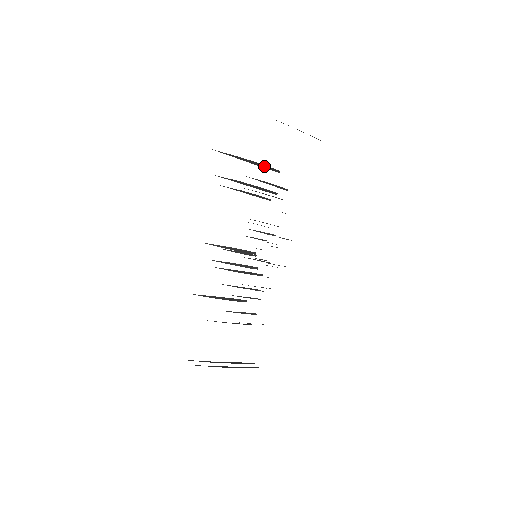
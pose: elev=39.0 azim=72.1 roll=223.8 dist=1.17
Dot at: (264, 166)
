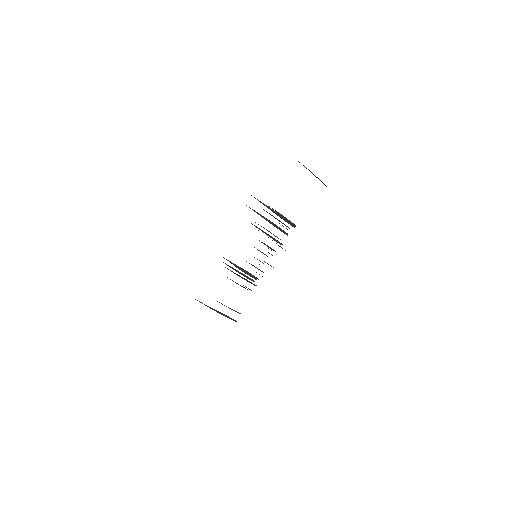
Dot at: (285, 219)
